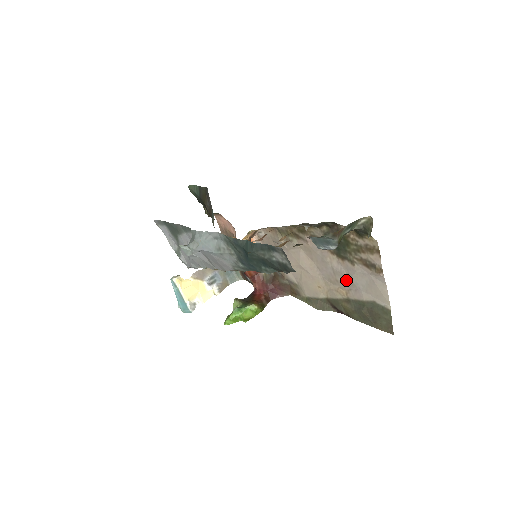
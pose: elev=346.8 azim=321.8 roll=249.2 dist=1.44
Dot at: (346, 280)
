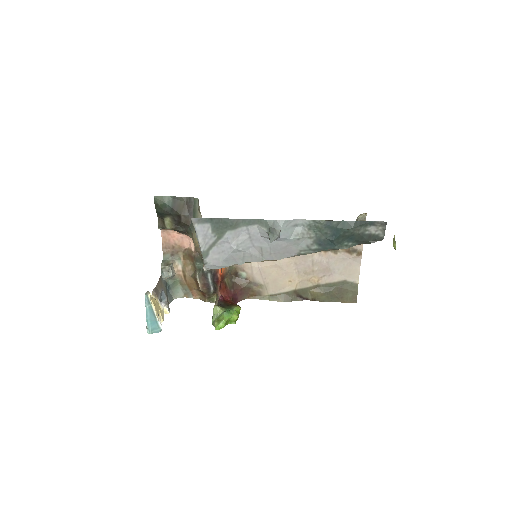
Dot at: (324, 268)
